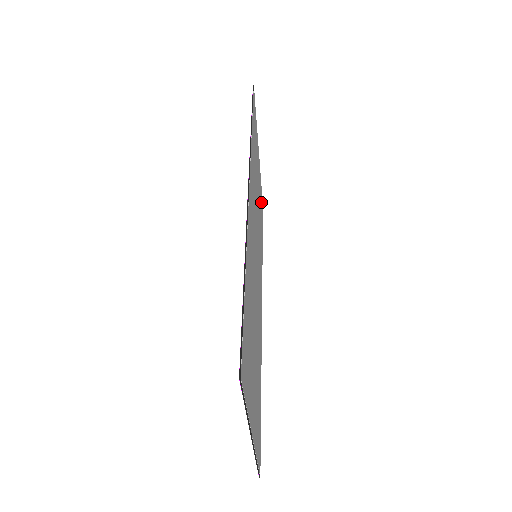
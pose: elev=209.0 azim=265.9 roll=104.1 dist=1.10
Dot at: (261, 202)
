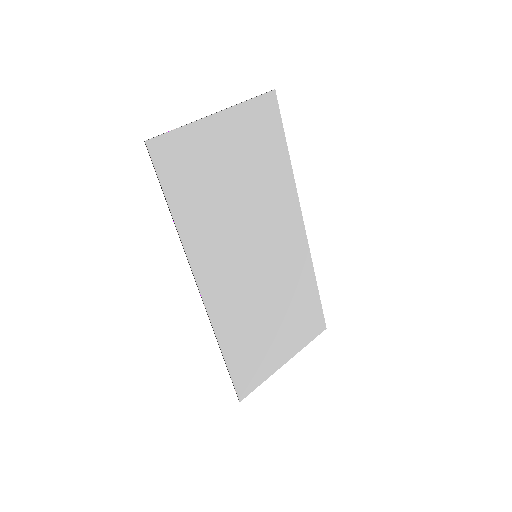
Dot at: (260, 123)
